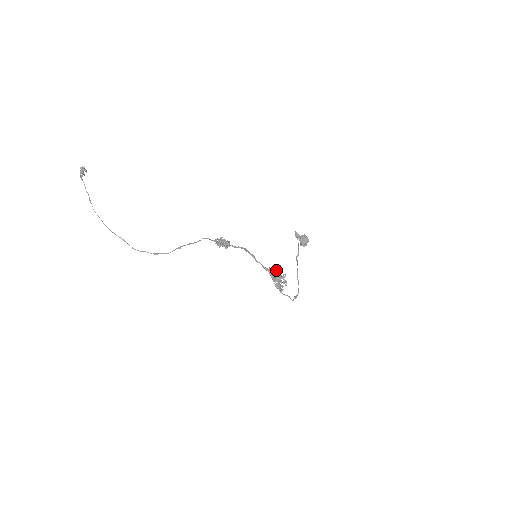
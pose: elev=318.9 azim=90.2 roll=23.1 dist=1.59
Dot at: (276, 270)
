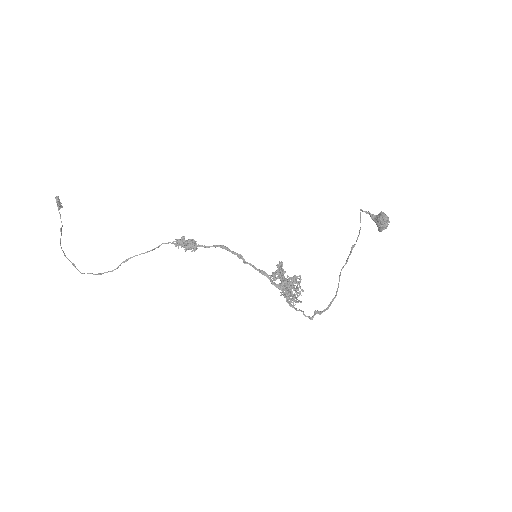
Dot at: (278, 271)
